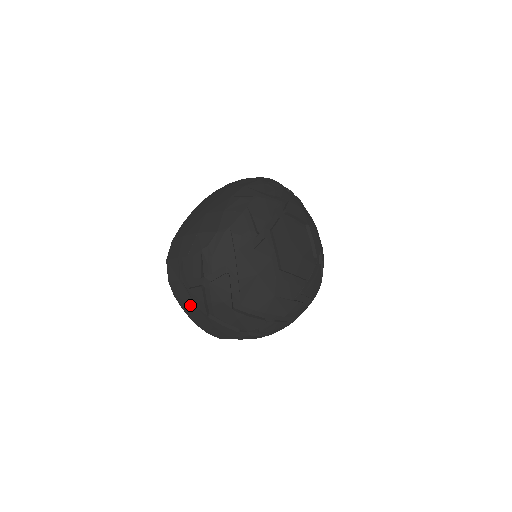
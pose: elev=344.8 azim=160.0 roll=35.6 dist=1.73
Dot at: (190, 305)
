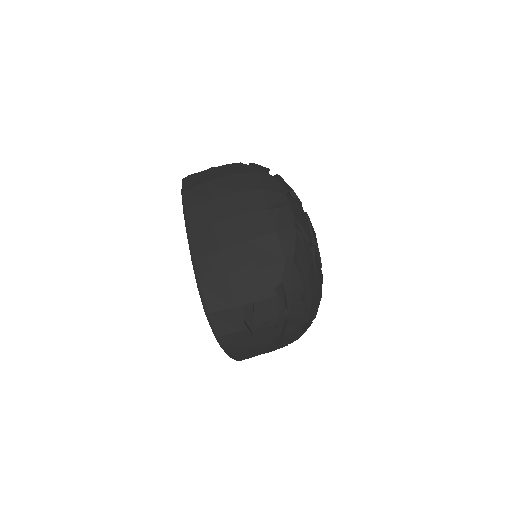
Dot at: (247, 348)
